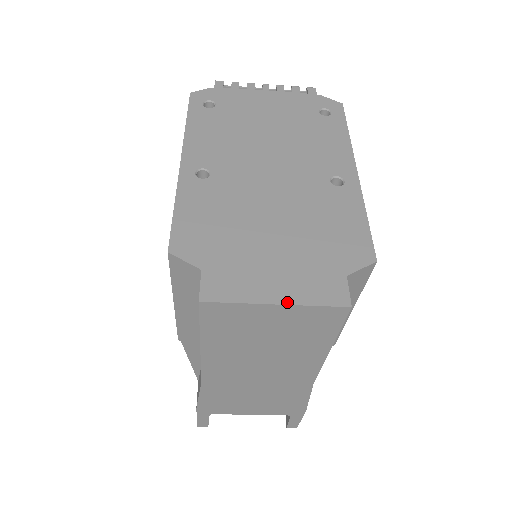
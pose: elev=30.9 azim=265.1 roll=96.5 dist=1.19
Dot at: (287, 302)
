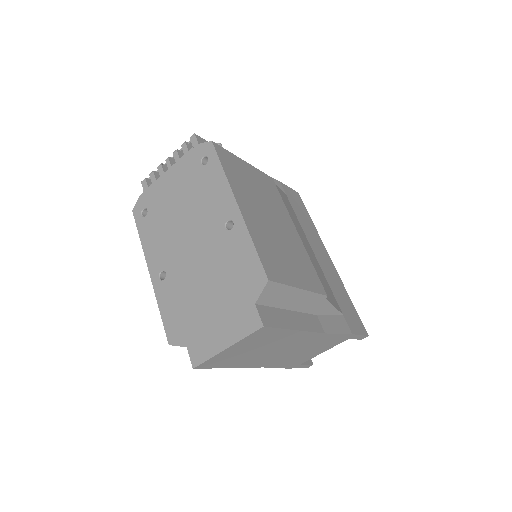
Dot at: (231, 344)
